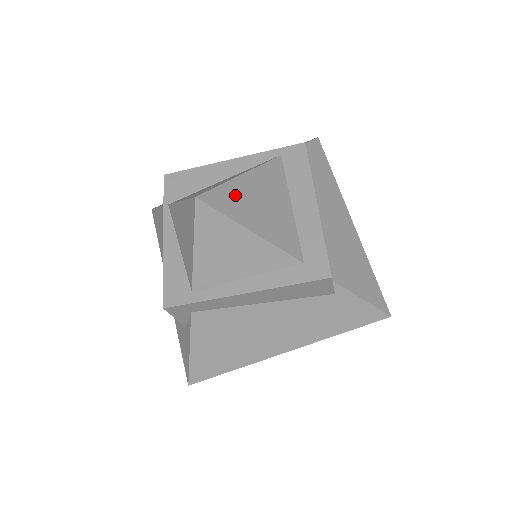
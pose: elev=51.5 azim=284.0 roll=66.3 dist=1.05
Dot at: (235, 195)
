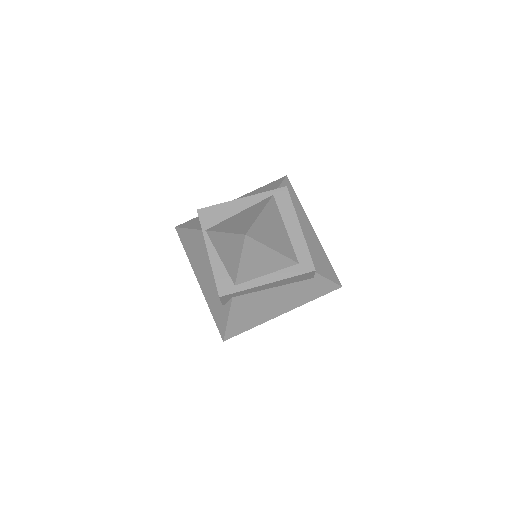
Dot at: (261, 229)
